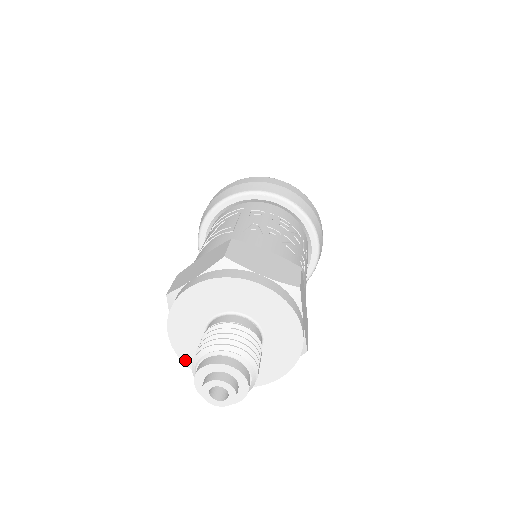
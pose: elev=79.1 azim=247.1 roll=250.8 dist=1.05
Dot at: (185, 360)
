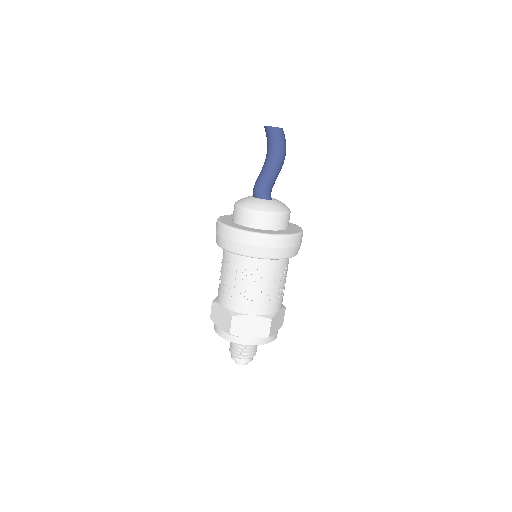
Dot at: occluded
